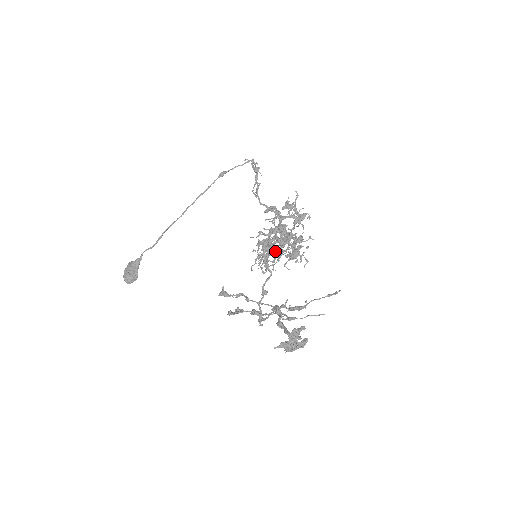
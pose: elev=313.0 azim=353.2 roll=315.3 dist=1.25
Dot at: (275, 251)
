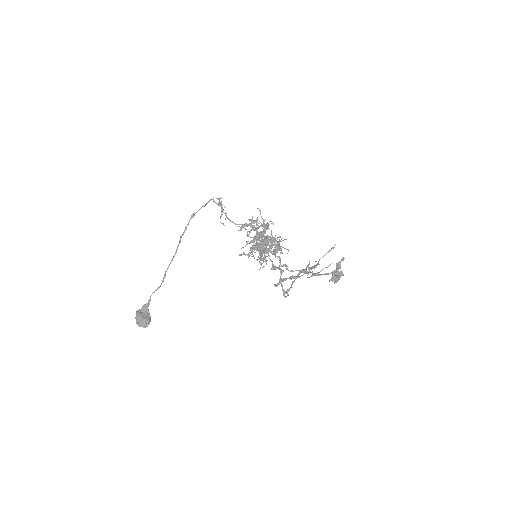
Dot at: (271, 245)
